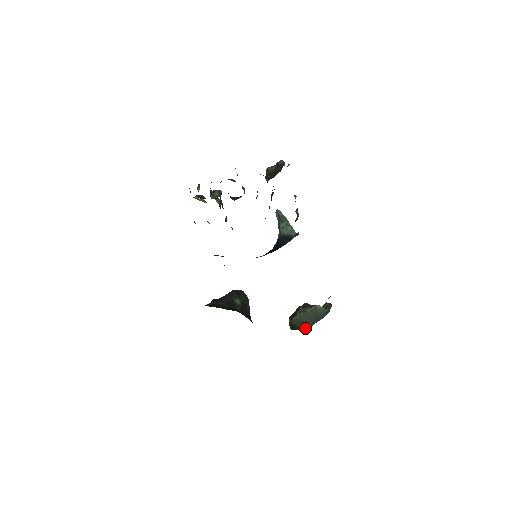
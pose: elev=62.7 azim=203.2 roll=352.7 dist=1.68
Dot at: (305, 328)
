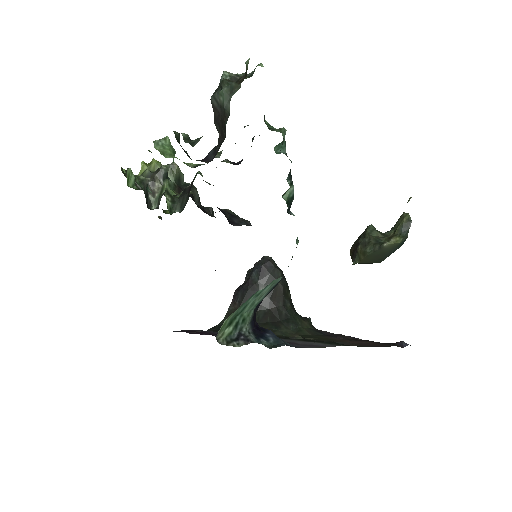
Dot at: occluded
